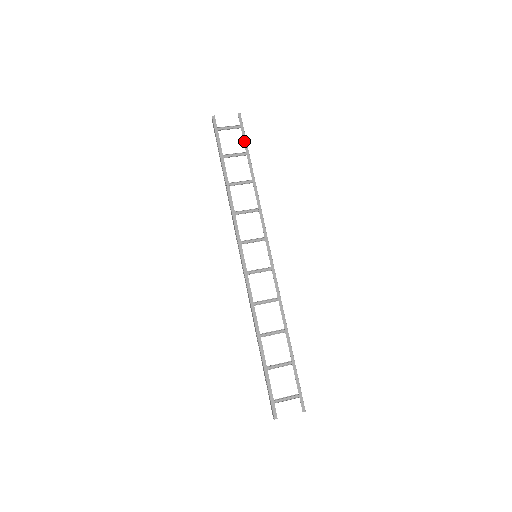
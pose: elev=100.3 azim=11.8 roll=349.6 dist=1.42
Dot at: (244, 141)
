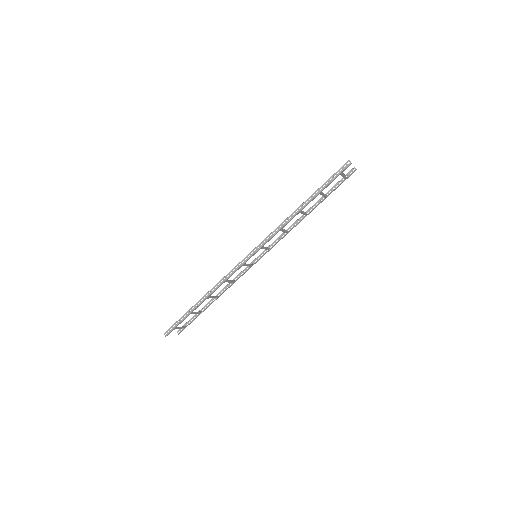
Dot at: (335, 189)
